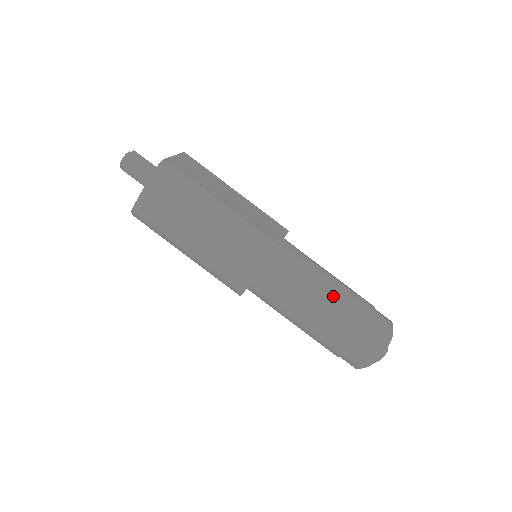
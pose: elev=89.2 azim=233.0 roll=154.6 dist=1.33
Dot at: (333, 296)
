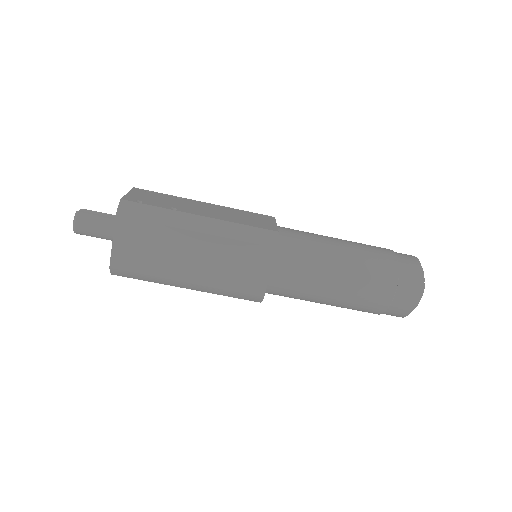
Dot at: (352, 256)
